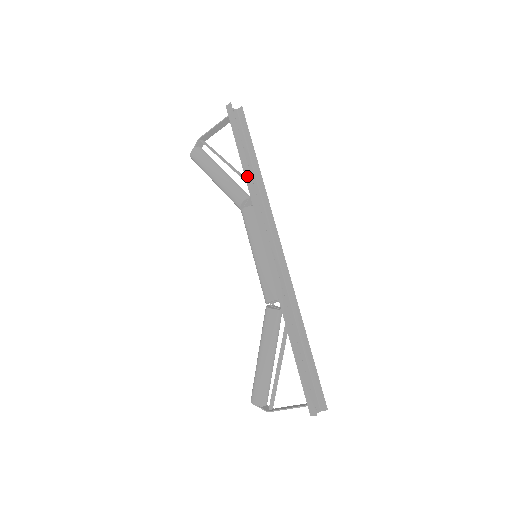
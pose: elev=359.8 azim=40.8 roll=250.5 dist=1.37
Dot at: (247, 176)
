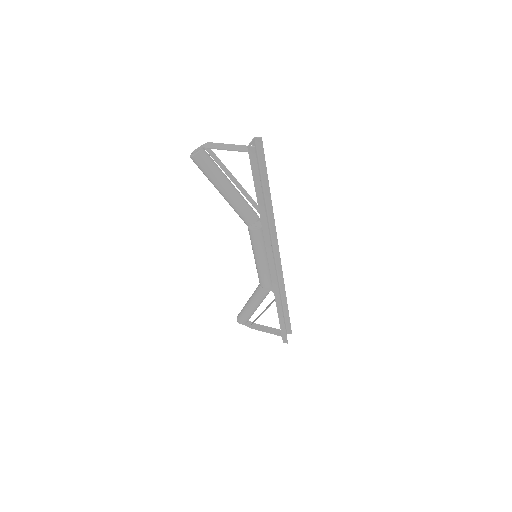
Dot at: (262, 215)
